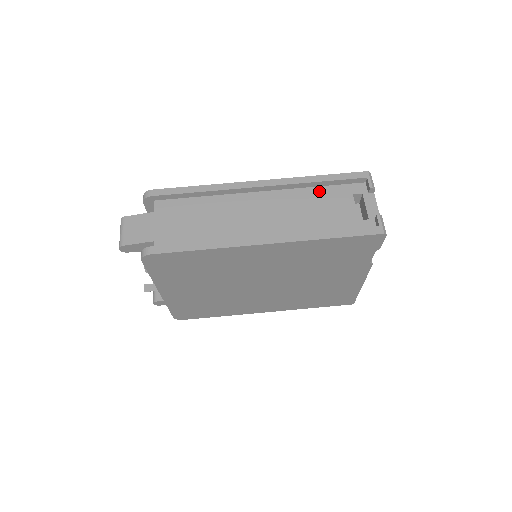
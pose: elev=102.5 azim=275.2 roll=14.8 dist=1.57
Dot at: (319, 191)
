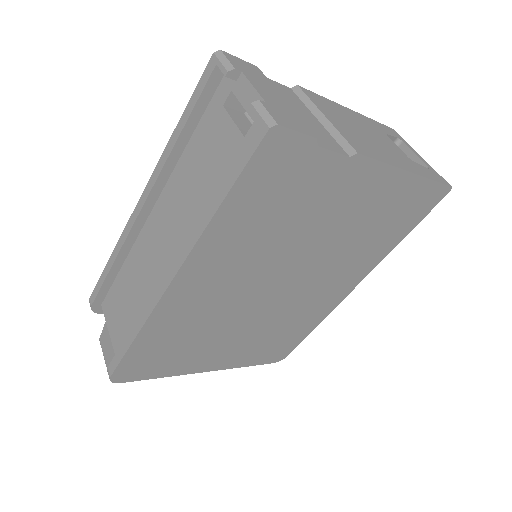
Dot at: (192, 145)
